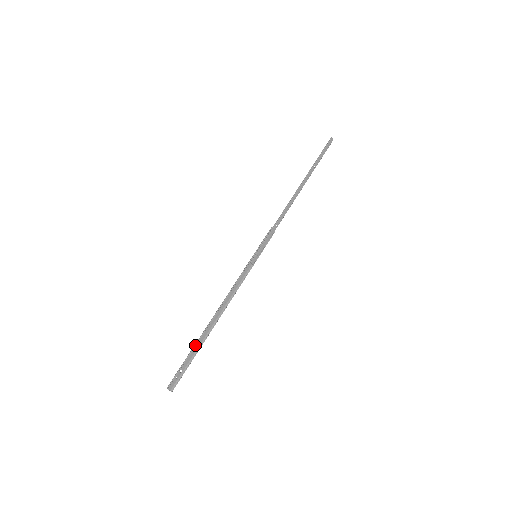
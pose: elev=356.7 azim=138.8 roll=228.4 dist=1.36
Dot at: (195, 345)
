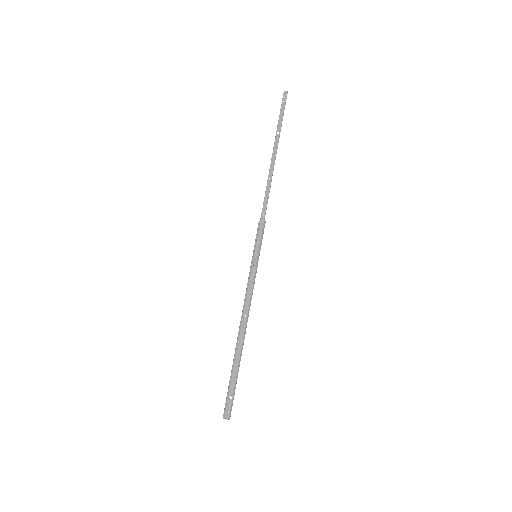
Dot at: occluded
